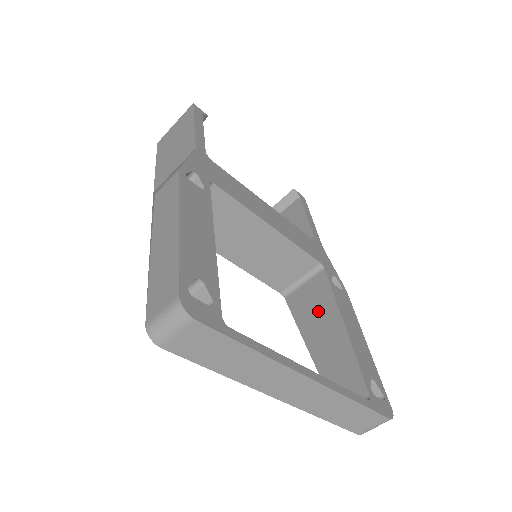
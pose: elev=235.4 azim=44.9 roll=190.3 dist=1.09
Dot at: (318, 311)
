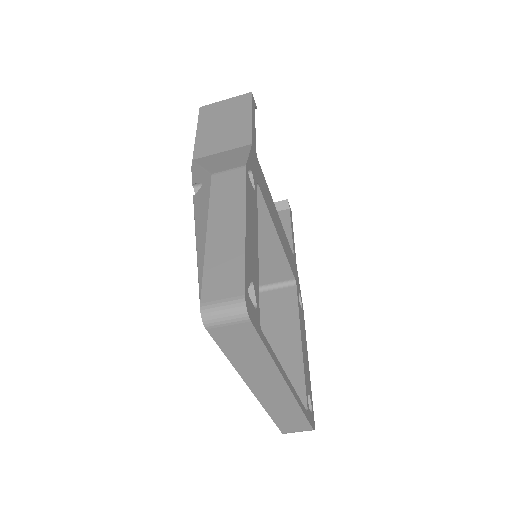
Dot at: (280, 319)
